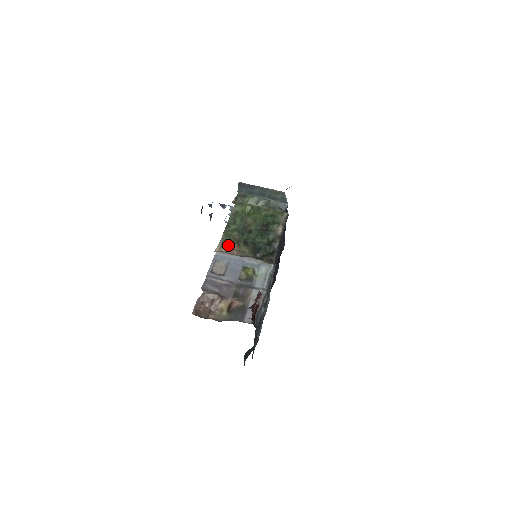
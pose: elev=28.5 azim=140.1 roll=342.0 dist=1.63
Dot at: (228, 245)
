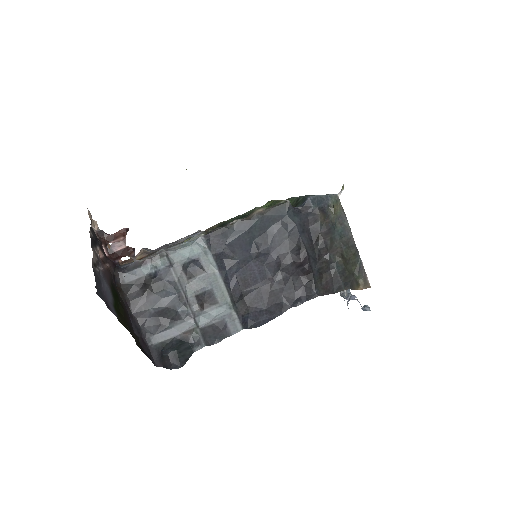
Dot at: occluded
